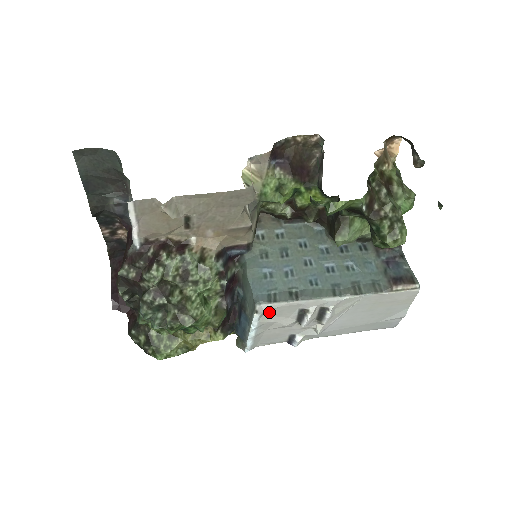
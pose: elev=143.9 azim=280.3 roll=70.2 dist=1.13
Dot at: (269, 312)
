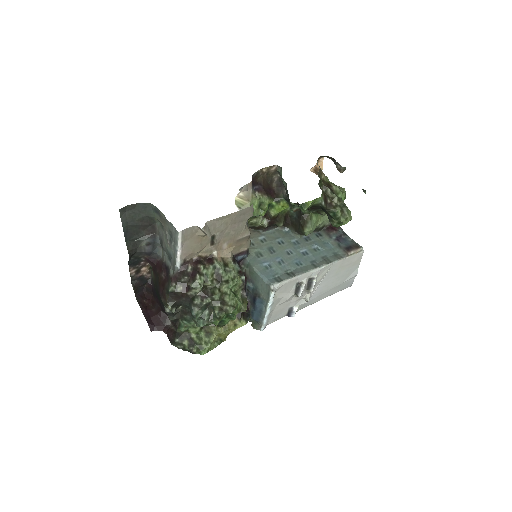
Dot at: (278, 290)
